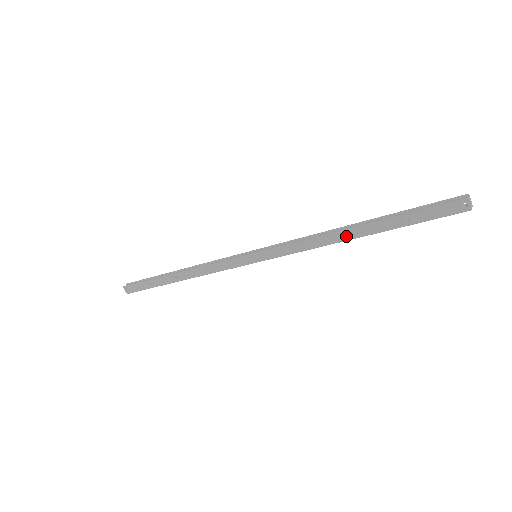
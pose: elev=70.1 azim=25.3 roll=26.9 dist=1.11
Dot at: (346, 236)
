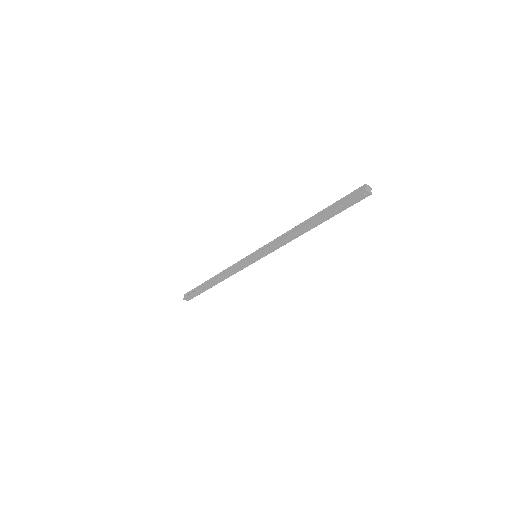
Dot at: (305, 230)
